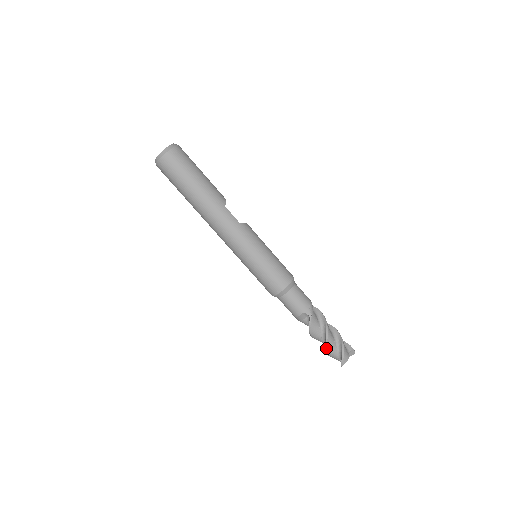
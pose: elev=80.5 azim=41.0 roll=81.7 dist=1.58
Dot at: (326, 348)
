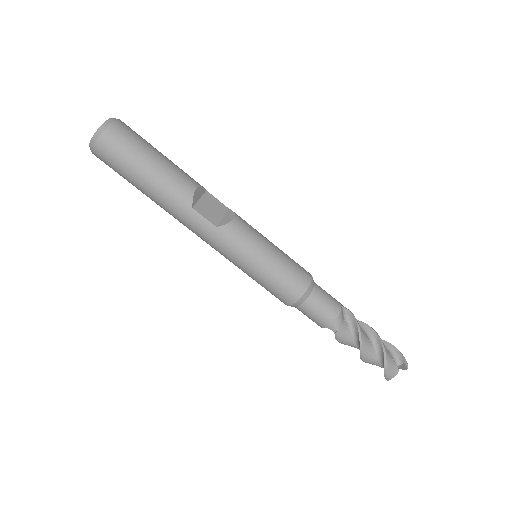
Dot at: (363, 361)
